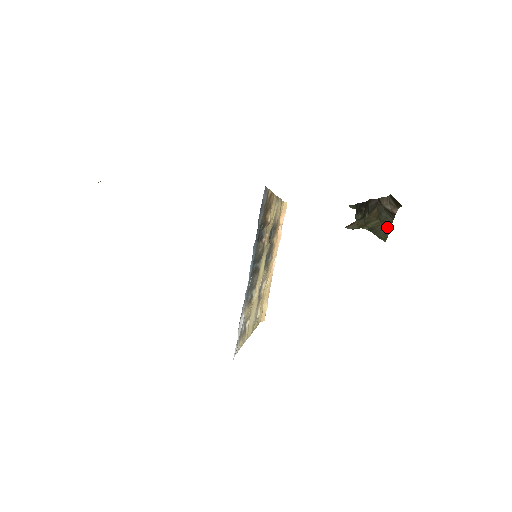
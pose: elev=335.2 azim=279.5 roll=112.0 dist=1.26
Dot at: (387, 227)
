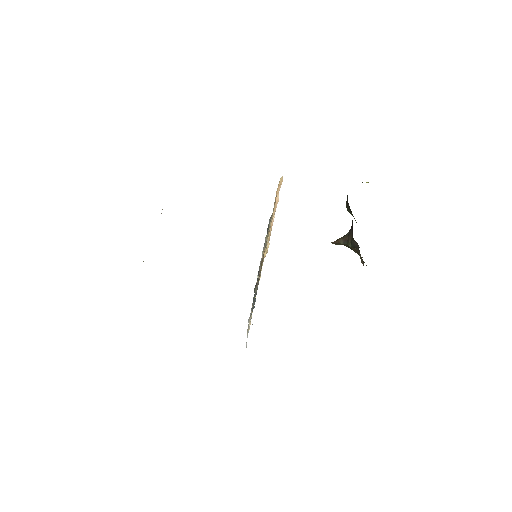
Dot at: occluded
